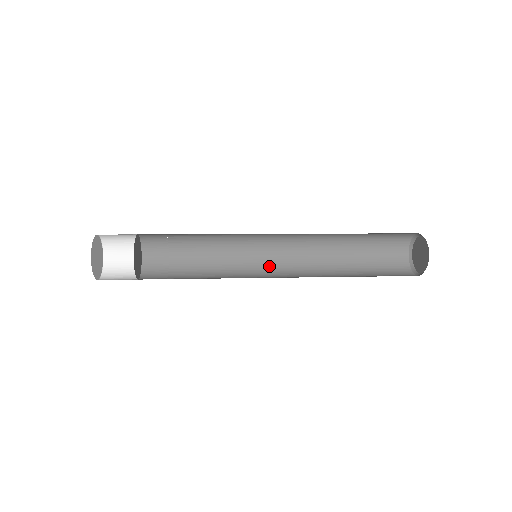
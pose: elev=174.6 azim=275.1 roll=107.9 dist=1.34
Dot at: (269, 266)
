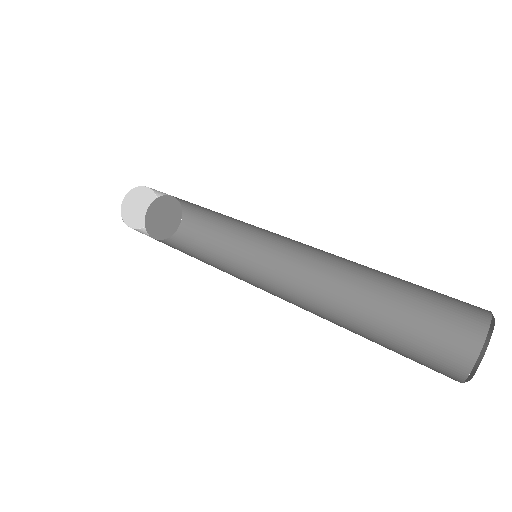
Dot at: (288, 252)
